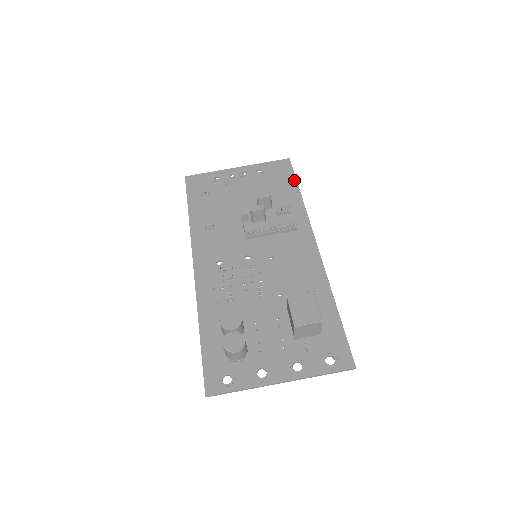
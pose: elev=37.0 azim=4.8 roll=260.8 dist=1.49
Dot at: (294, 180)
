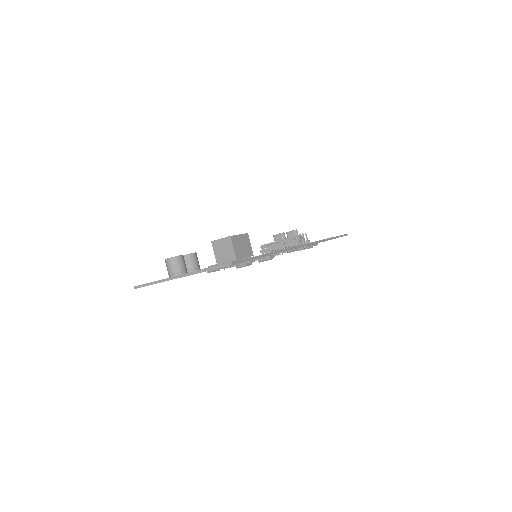
Dot at: occluded
